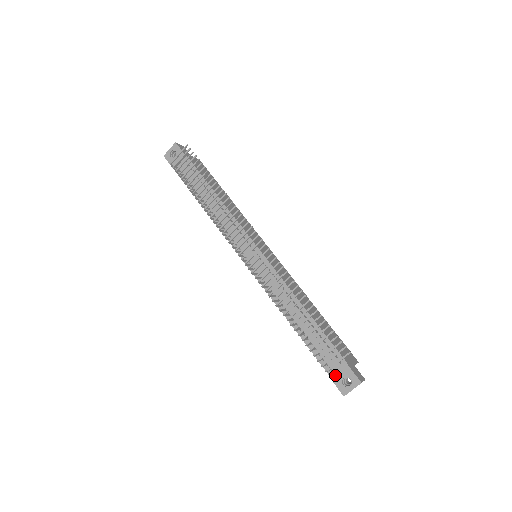
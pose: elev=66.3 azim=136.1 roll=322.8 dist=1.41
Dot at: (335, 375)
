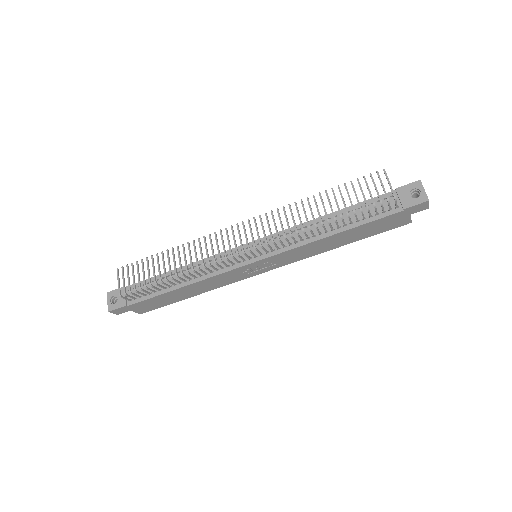
Dot at: (404, 203)
